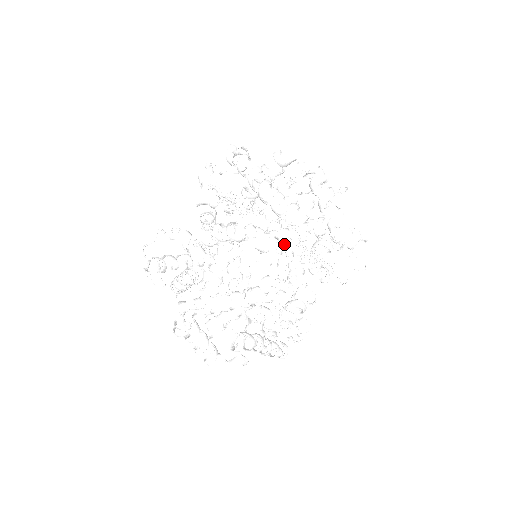
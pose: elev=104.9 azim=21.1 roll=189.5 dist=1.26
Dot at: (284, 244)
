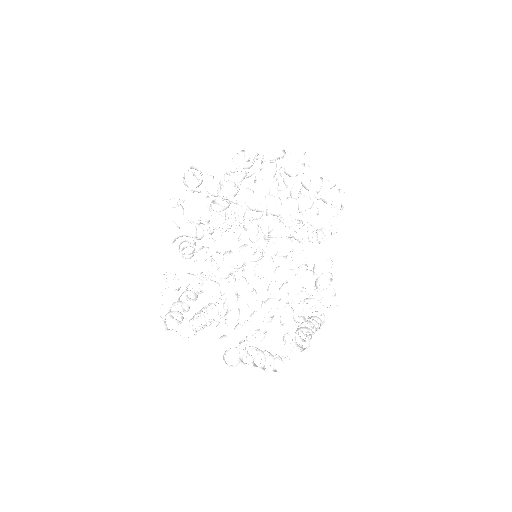
Dot at: (290, 235)
